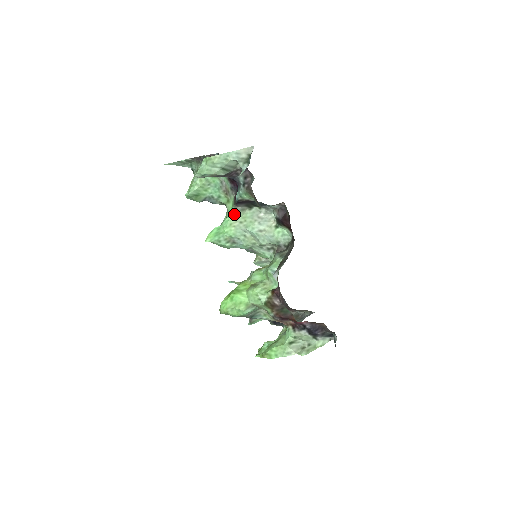
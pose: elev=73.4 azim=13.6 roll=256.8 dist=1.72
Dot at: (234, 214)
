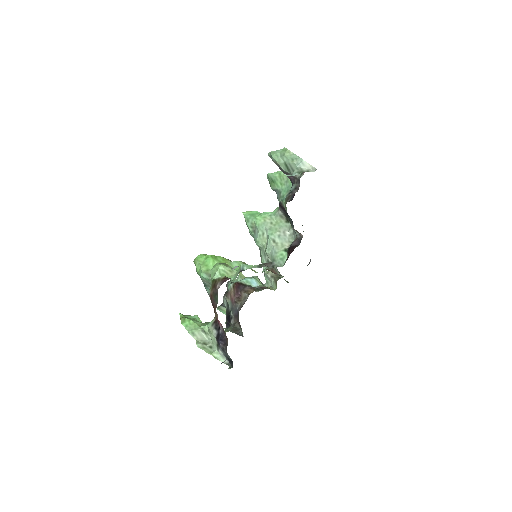
Dot at: (274, 213)
